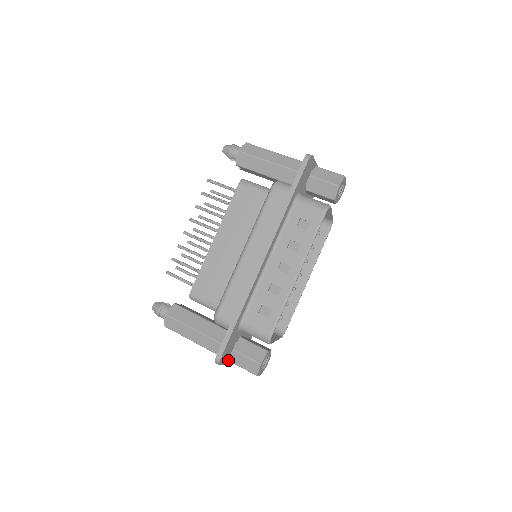
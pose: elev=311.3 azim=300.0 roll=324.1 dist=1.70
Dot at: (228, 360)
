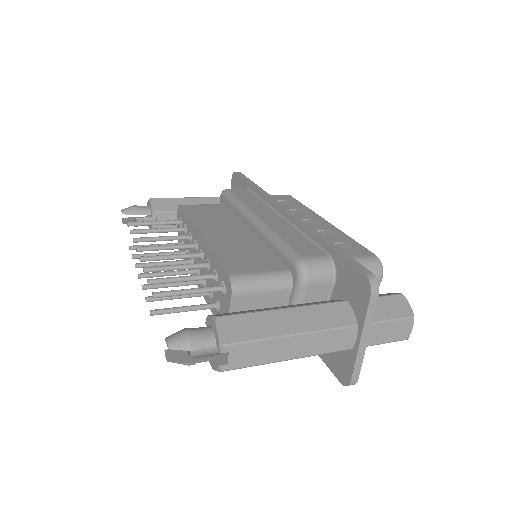
Dot at: occluded
